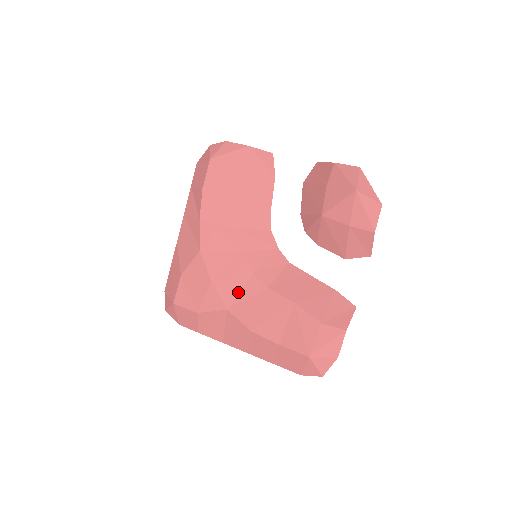
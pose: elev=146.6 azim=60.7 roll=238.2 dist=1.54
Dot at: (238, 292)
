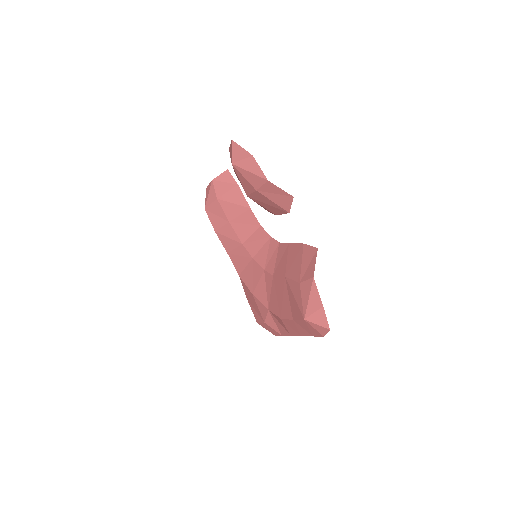
Dot at: (266, 291)
